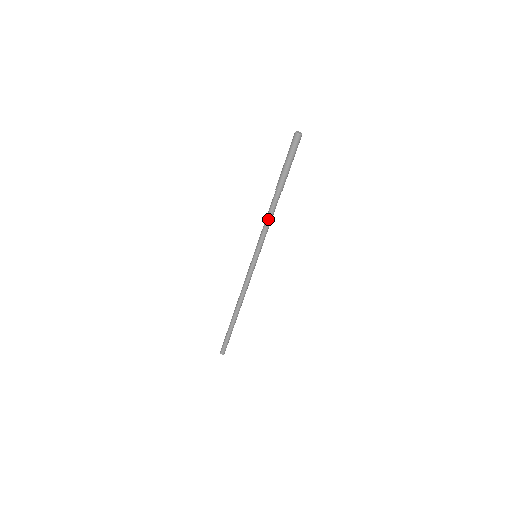
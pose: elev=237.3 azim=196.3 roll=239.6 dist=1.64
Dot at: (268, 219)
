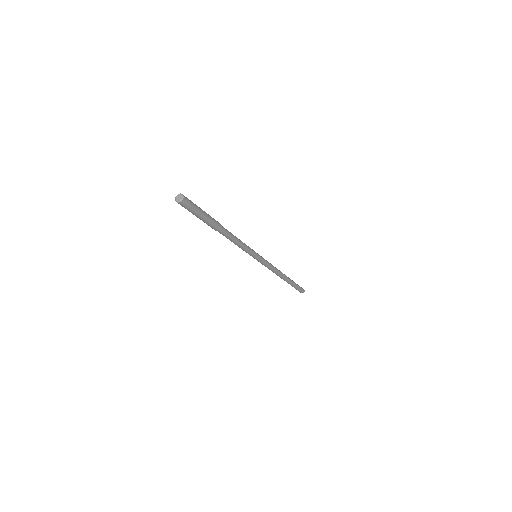
Dot at: (234, 243)
